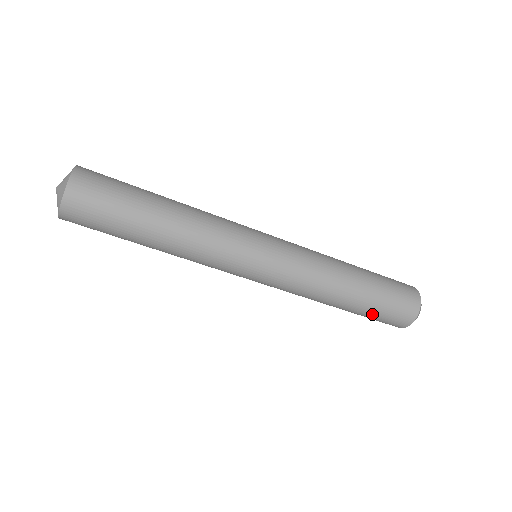
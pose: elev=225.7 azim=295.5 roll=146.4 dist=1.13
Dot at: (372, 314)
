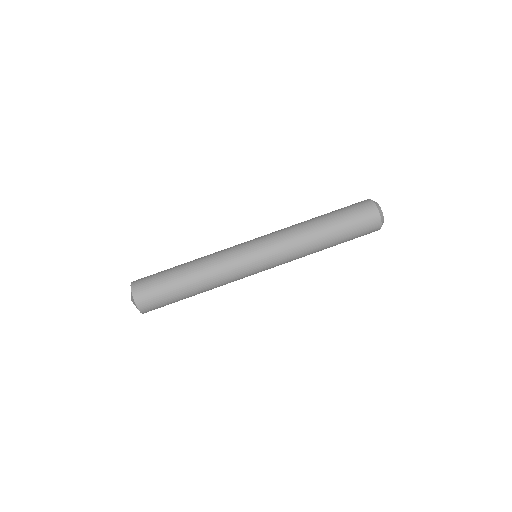
Dot at: (343, 214)
